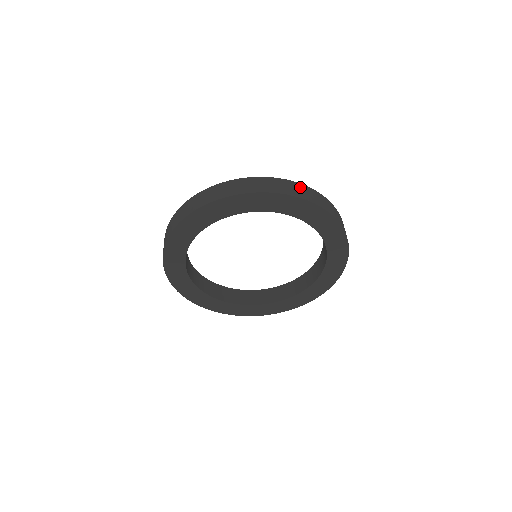
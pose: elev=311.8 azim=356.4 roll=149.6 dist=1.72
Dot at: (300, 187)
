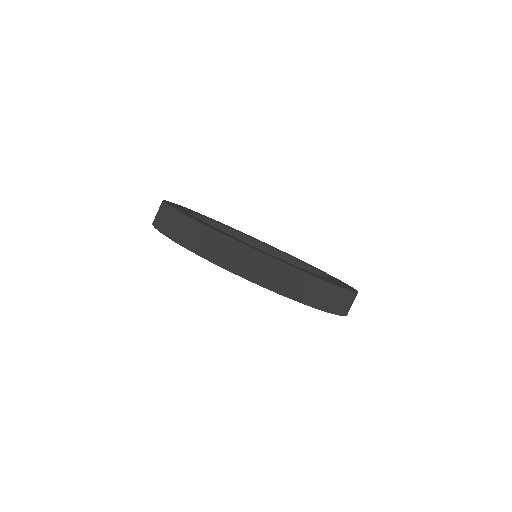
Dot at: (325, 289)
